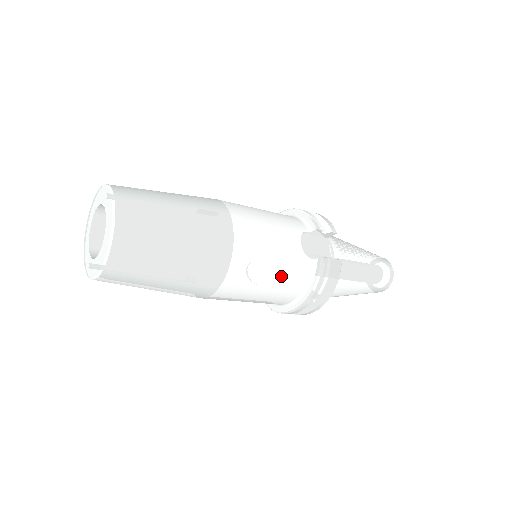
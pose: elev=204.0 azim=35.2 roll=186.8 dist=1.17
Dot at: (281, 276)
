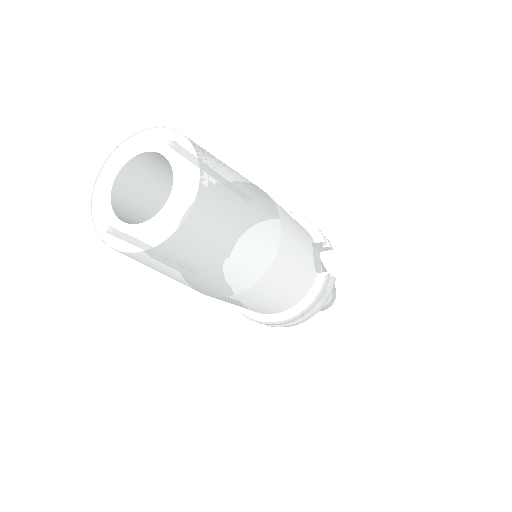
Dot at: (295, 285)
